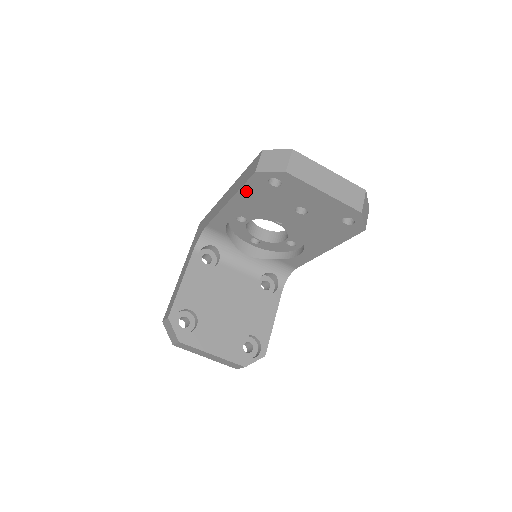
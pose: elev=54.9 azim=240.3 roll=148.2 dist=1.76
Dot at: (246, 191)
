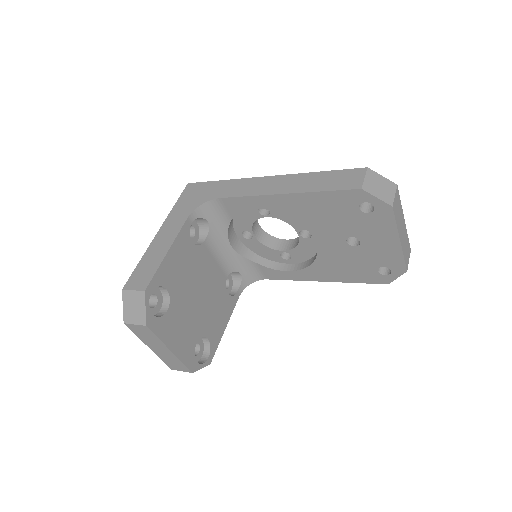
Dot at: (323, 197)
